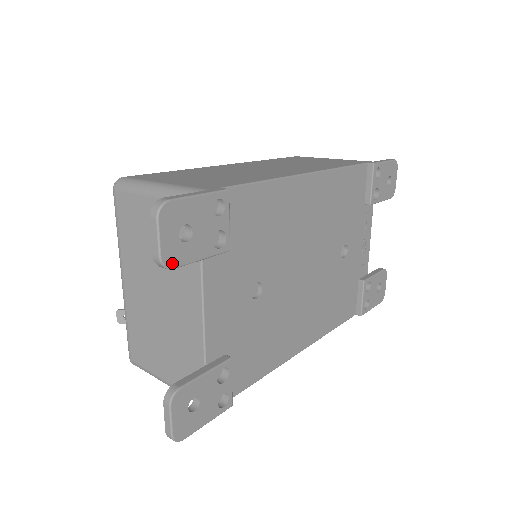
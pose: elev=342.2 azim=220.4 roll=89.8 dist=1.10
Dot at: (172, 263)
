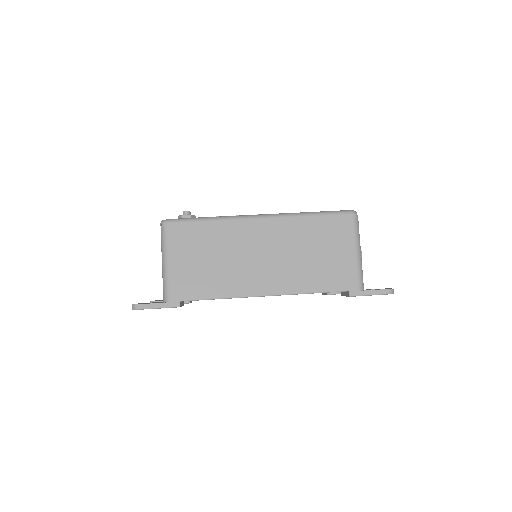
Dot at: occluded
